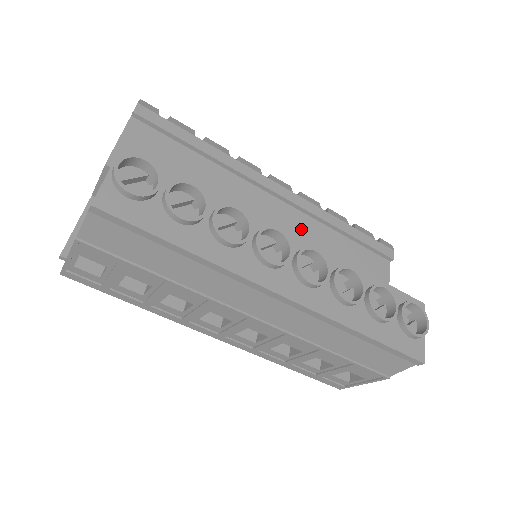
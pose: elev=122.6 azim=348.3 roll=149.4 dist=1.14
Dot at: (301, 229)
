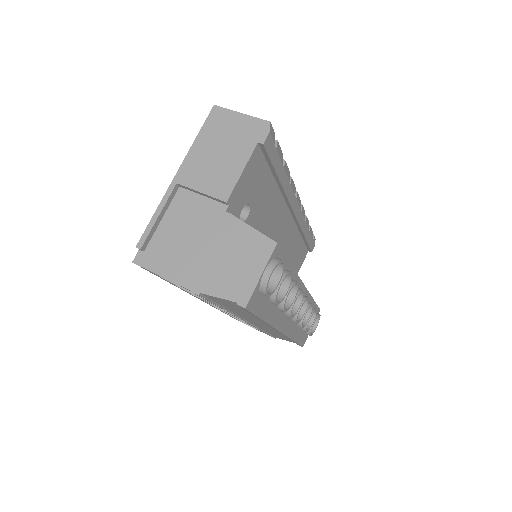
Dot at: (288, 237)
